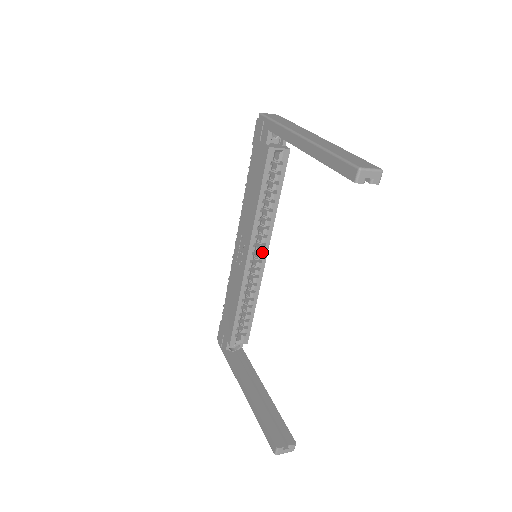
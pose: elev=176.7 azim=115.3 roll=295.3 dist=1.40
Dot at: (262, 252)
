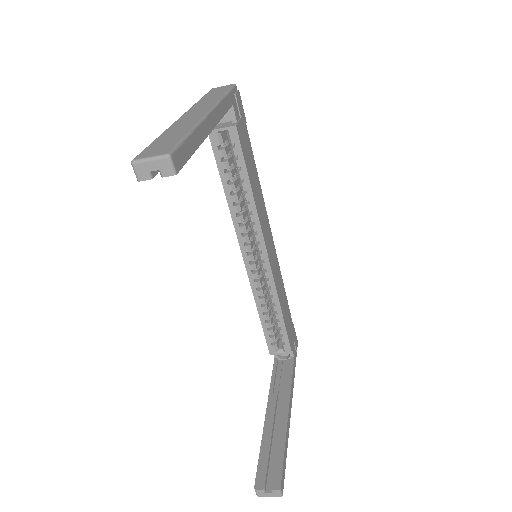
Dot at: (262, 251)
